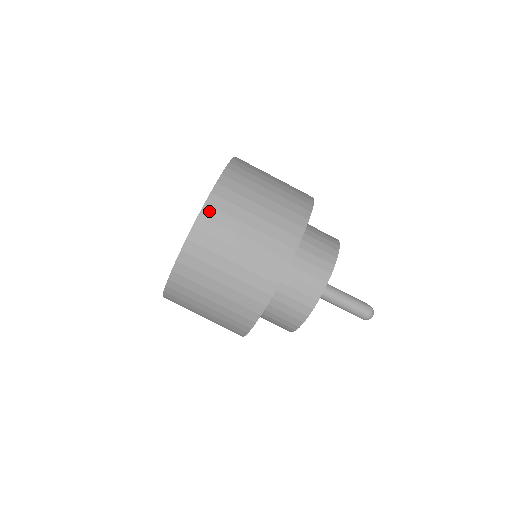
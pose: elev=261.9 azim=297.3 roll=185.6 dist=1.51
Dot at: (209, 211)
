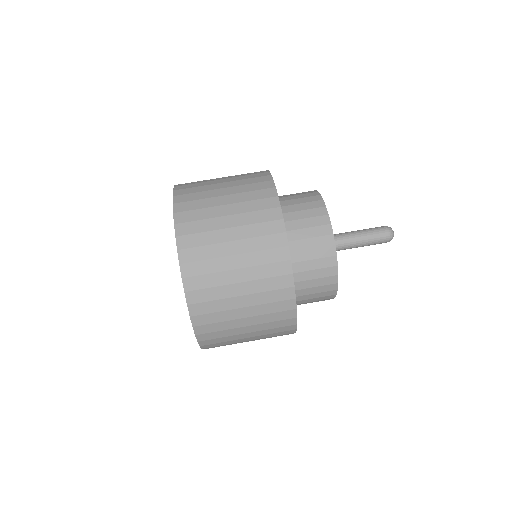
Dot at: (191, 282)
